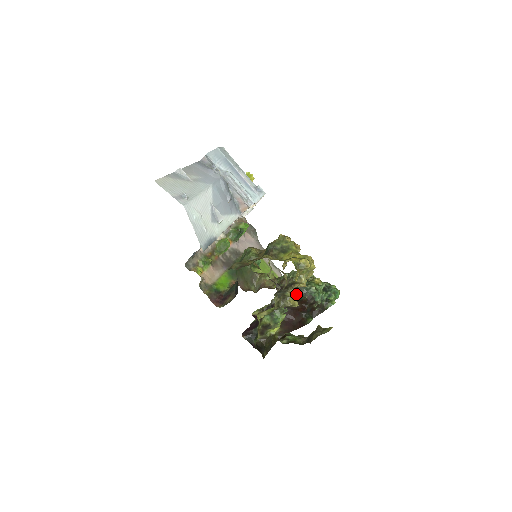
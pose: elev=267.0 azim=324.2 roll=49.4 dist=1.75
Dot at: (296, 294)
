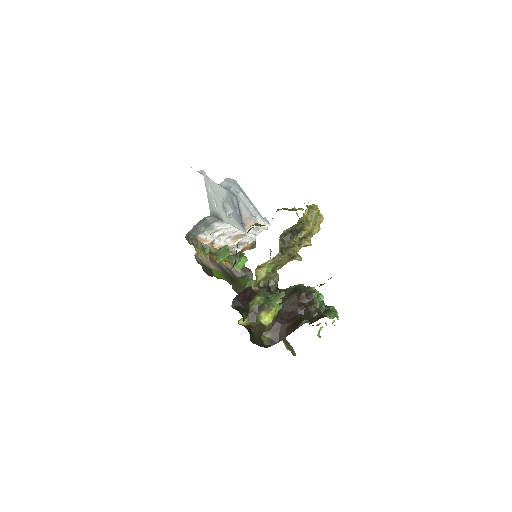
Dot at: (294, 291)
